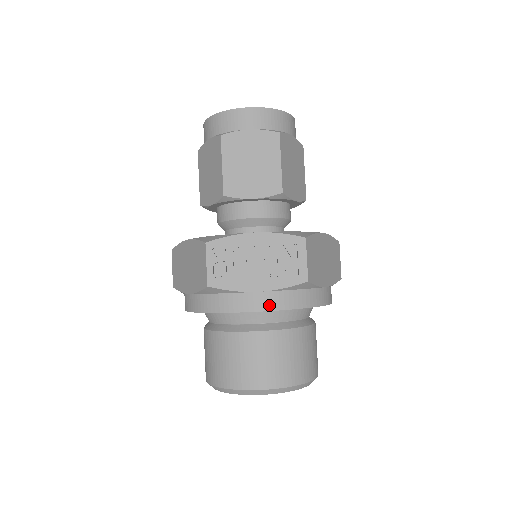
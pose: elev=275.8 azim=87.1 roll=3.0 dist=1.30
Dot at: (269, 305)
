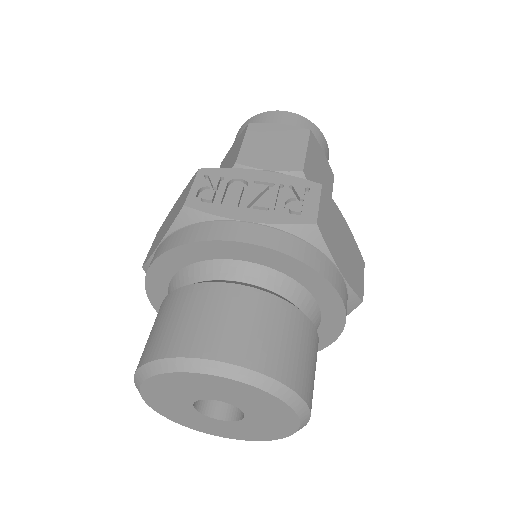
Dot at: (257, 238)
